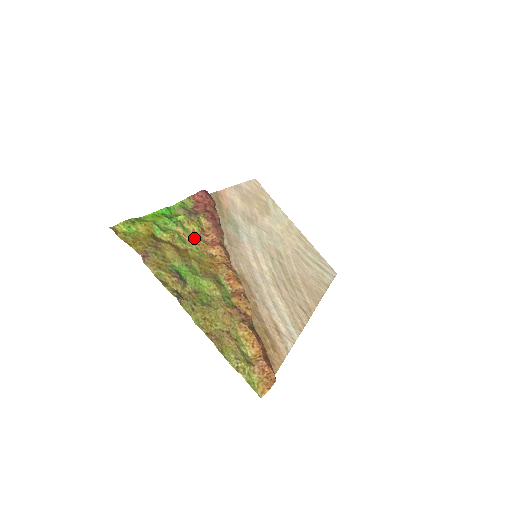
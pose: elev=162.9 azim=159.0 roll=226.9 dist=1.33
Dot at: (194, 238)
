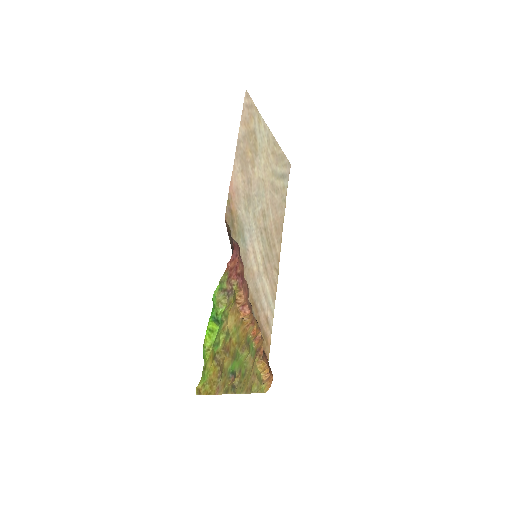
Dot at: (232, 317)
